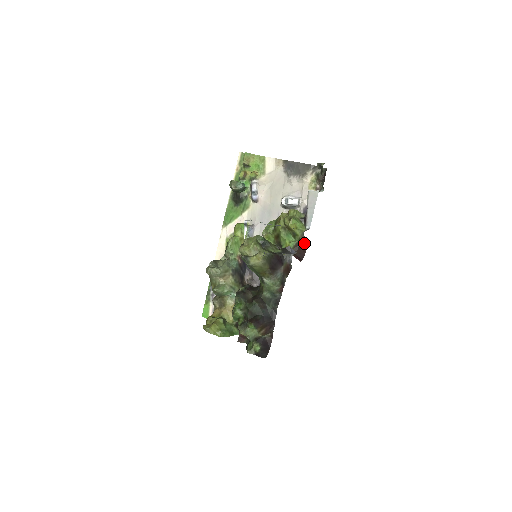
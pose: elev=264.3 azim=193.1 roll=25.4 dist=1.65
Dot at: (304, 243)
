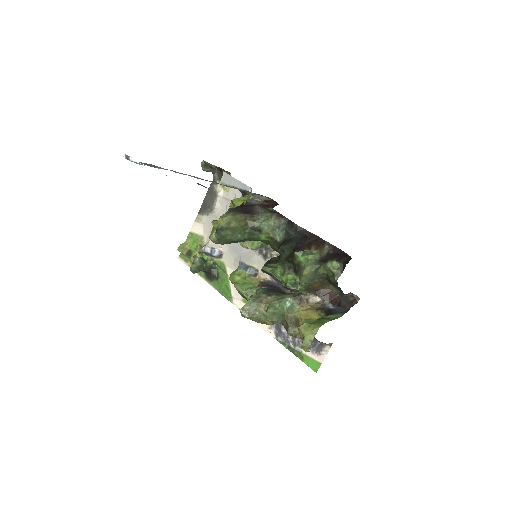
Dot at: (264, 200)
